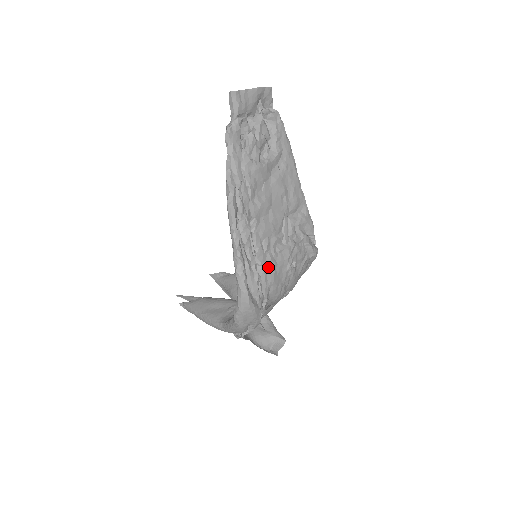
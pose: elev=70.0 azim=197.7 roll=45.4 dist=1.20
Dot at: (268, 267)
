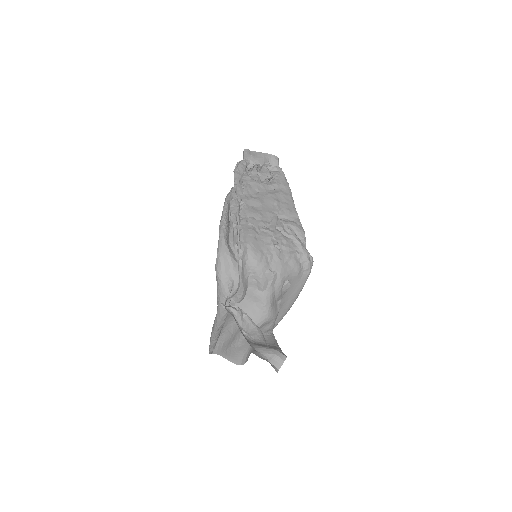
Dot at: (249, 233)
